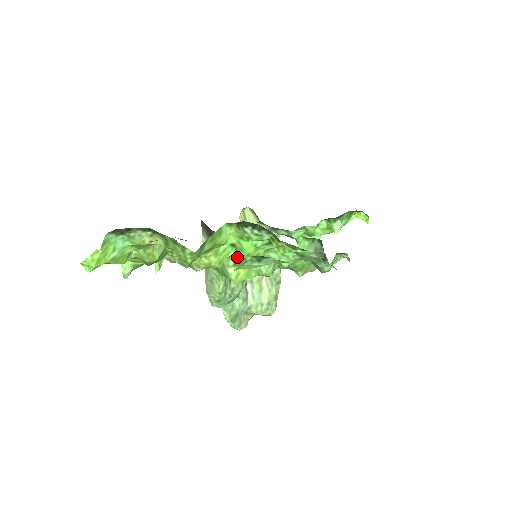
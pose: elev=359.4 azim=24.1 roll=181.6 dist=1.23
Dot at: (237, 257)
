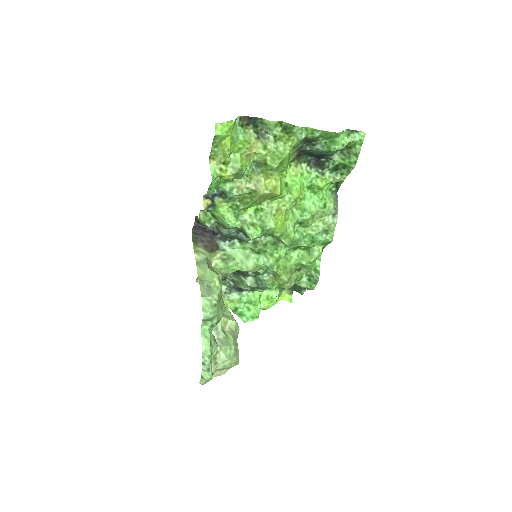
Dot at: (283, 200)
